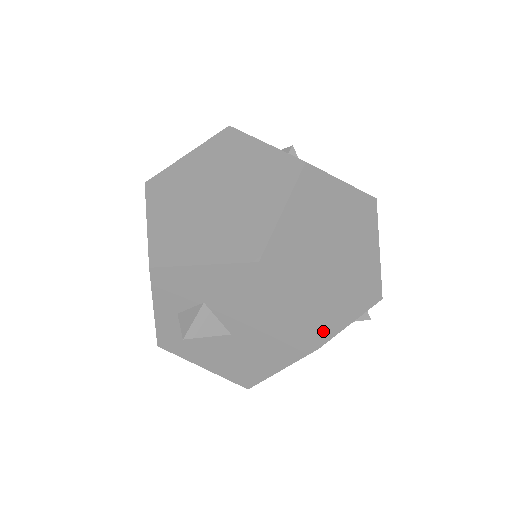
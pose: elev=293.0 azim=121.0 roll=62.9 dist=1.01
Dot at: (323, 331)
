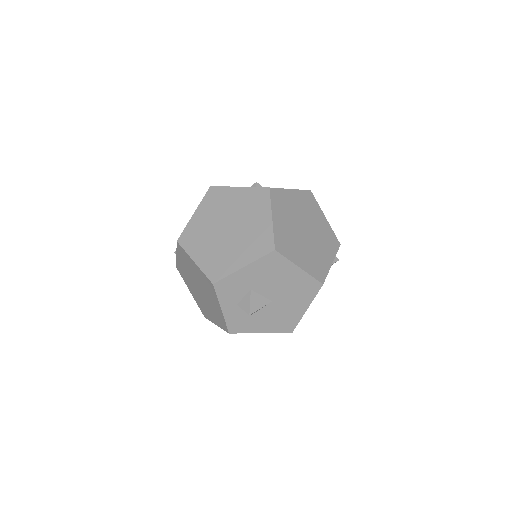
Dot at: (321, 274)
